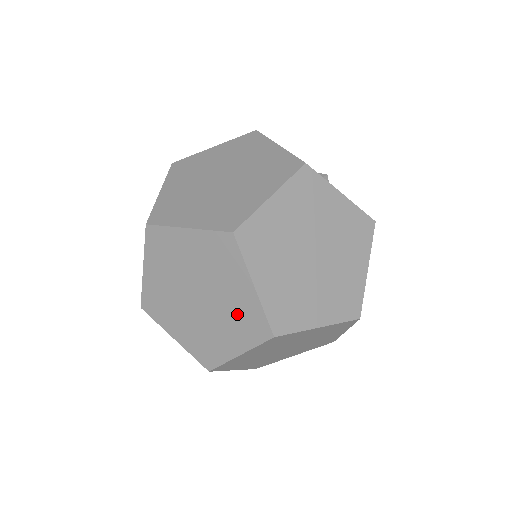
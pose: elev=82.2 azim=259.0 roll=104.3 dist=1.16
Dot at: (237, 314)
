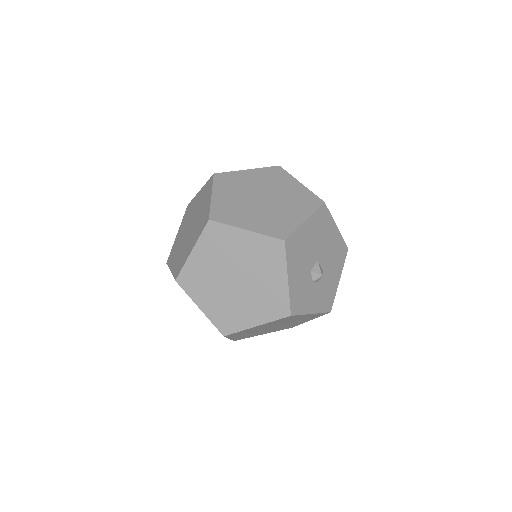
Dot at: occluded
